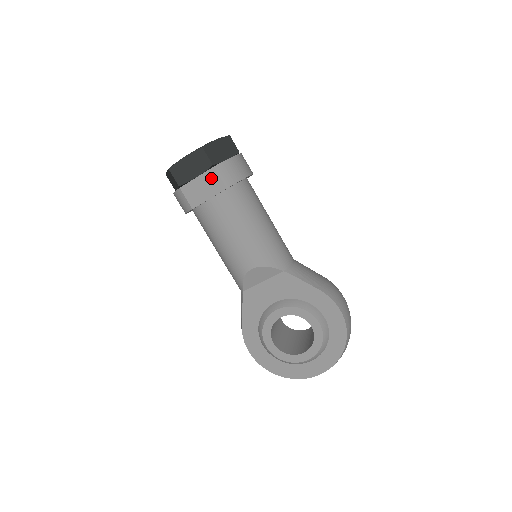
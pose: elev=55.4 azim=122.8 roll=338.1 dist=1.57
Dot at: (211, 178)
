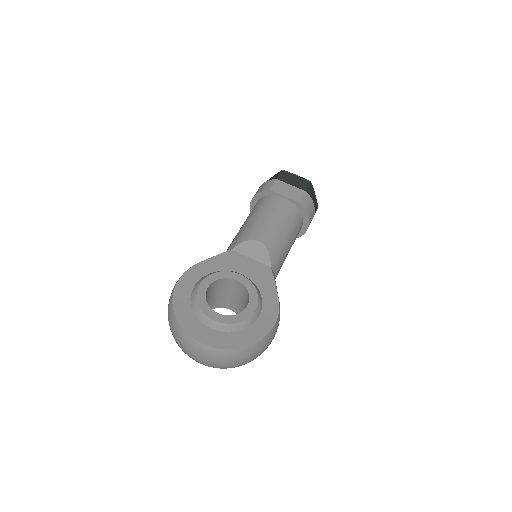
Dot at: (298, 192)
